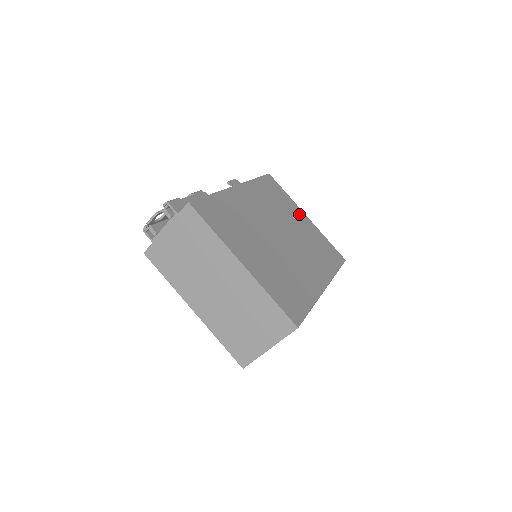
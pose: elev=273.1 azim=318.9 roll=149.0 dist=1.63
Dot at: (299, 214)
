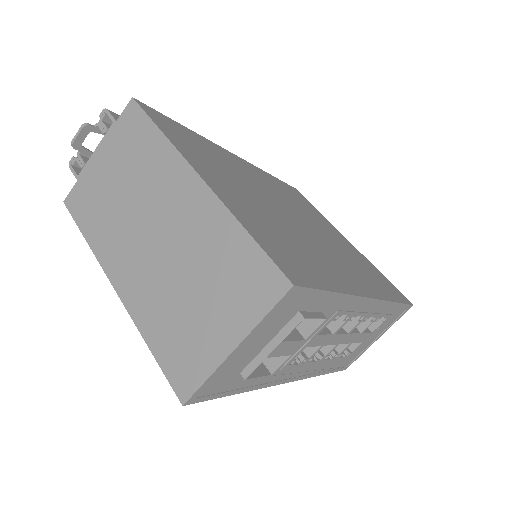
Dot at: (336, 232)
